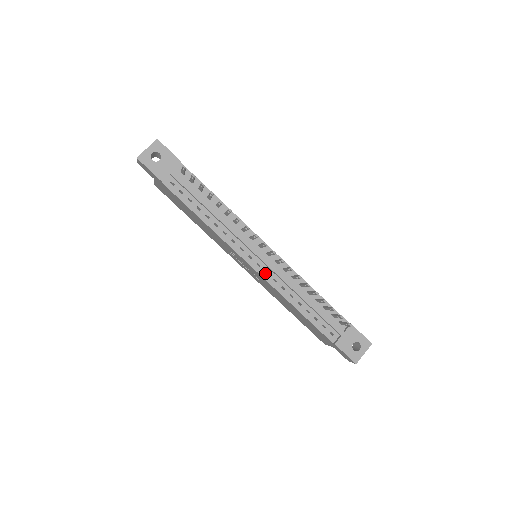
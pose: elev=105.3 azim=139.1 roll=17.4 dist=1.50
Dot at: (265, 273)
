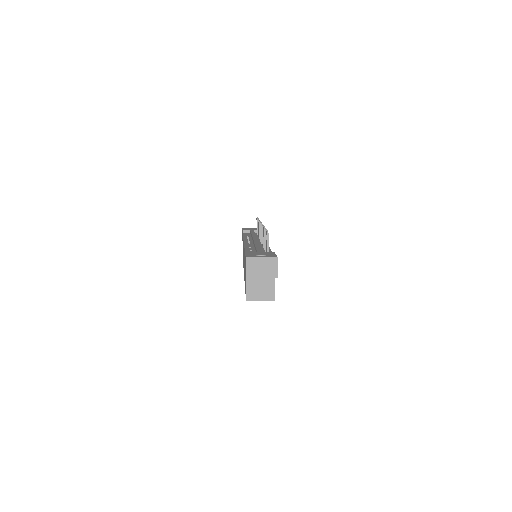
Dot at: occluded
